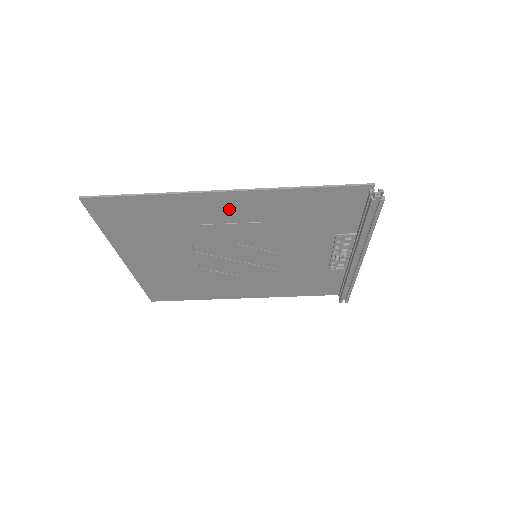
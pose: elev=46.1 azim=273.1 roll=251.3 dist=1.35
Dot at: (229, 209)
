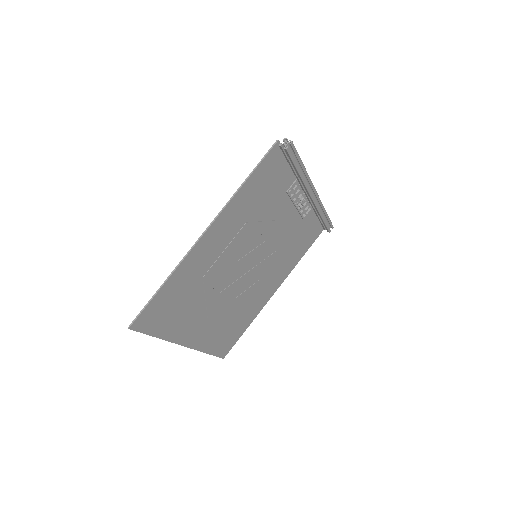
Dot at: (216, 242)
